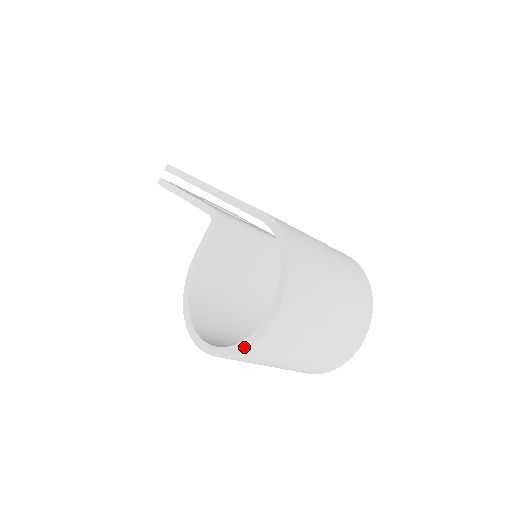
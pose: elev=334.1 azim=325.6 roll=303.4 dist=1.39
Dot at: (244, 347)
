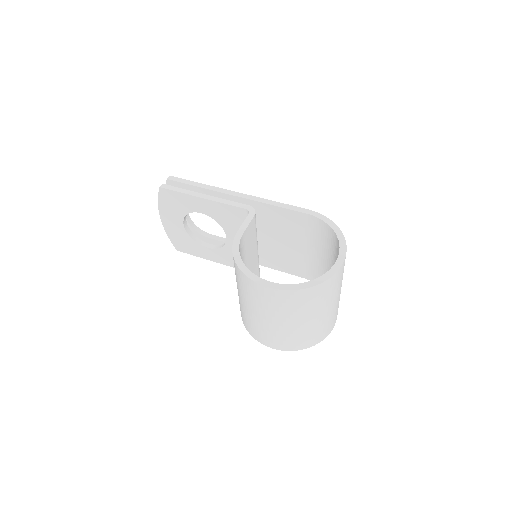
Dot at: (323, 280)
